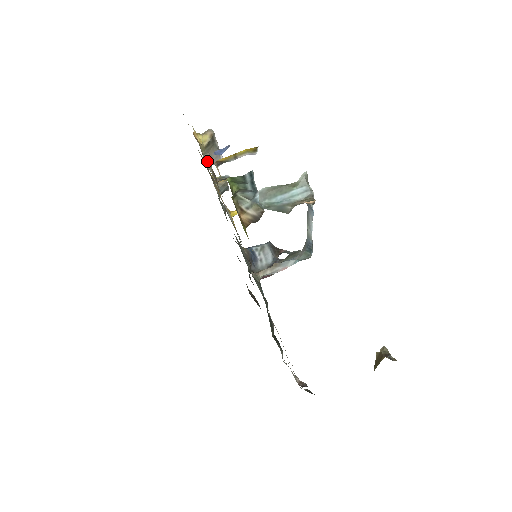
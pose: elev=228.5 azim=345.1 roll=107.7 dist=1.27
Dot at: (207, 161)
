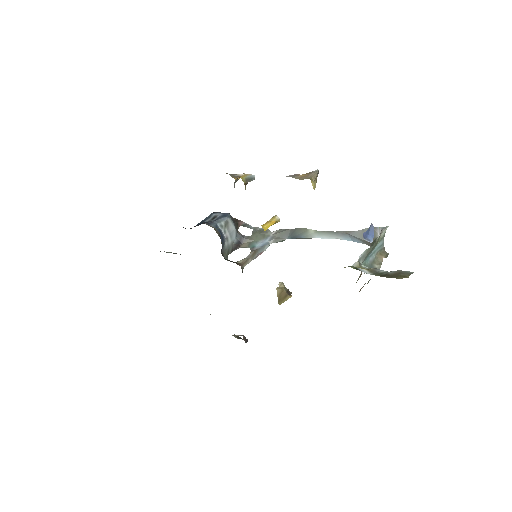
Dot at: occluded
